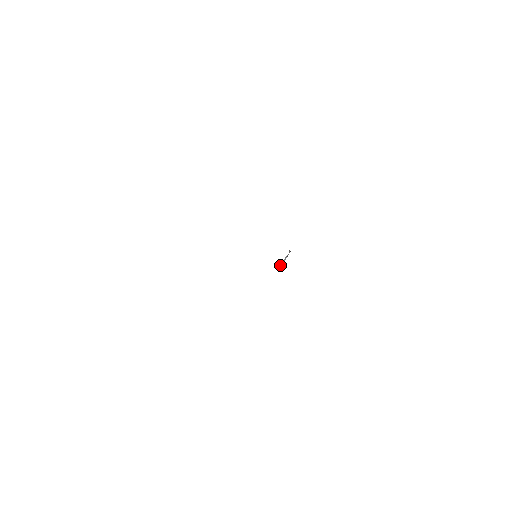
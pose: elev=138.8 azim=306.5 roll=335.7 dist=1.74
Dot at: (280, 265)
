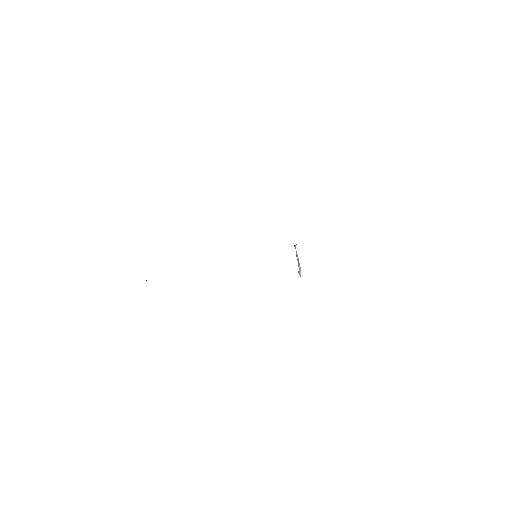
Dot at: (298, 271)
